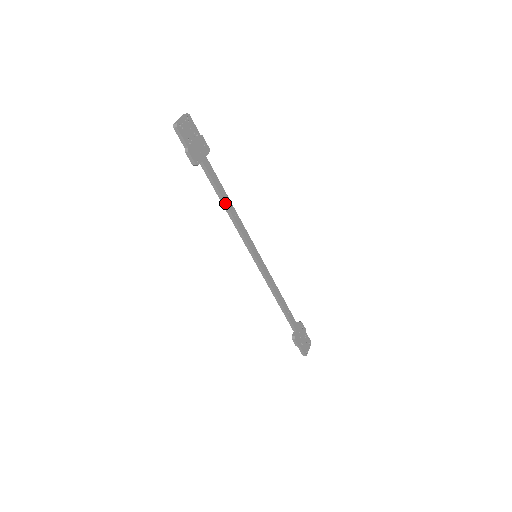
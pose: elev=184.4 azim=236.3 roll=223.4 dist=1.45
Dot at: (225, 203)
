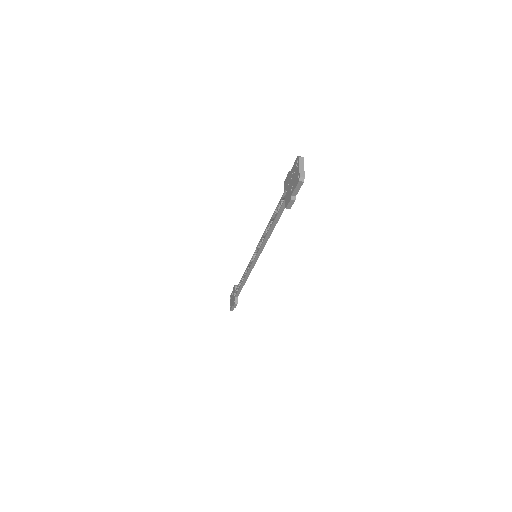
Dot at: (274, 227)
